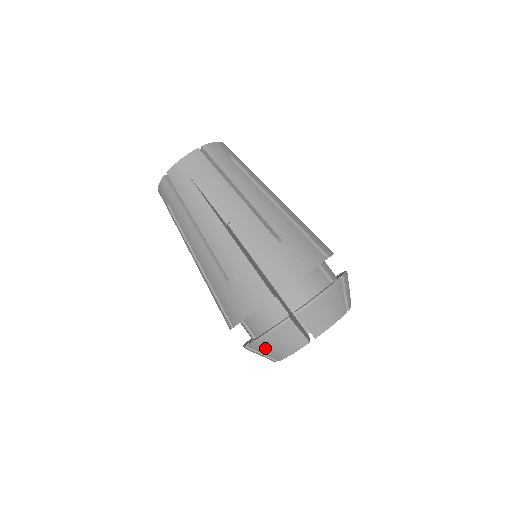
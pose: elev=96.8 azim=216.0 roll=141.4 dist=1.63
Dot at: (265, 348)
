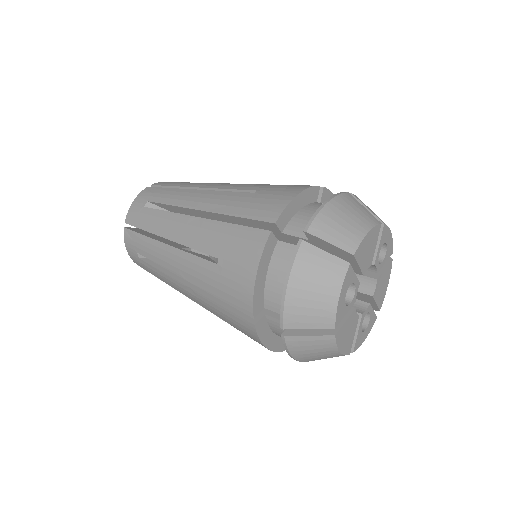
Dot at: (301, 310)
